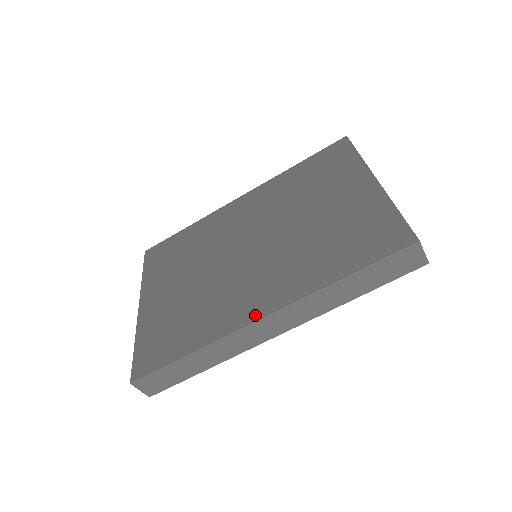
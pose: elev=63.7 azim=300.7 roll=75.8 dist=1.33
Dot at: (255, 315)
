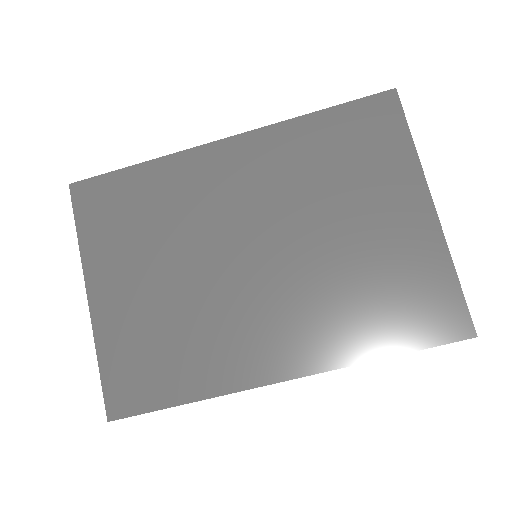
Dot at: (274, 374)
